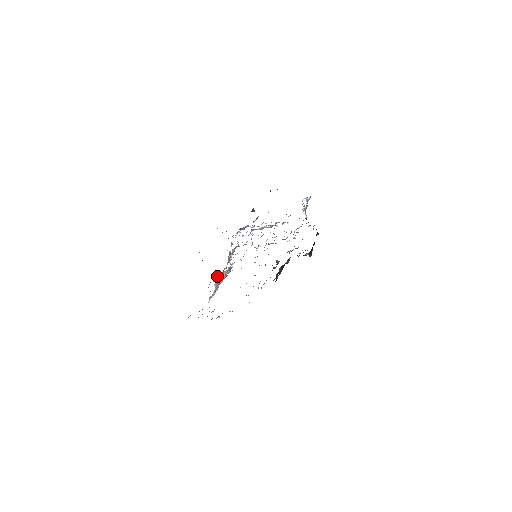
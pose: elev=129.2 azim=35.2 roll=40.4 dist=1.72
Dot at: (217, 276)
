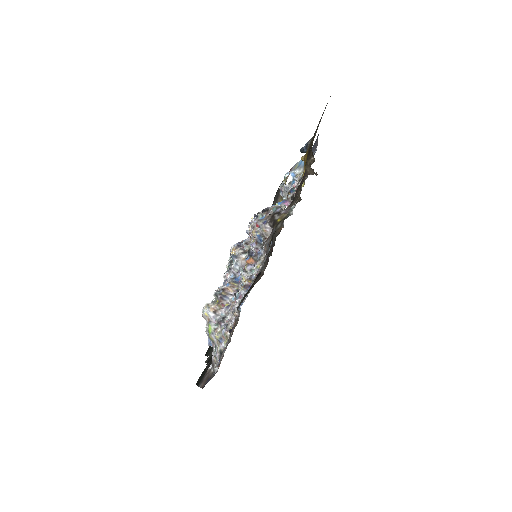
Dot at: (241, 290)
